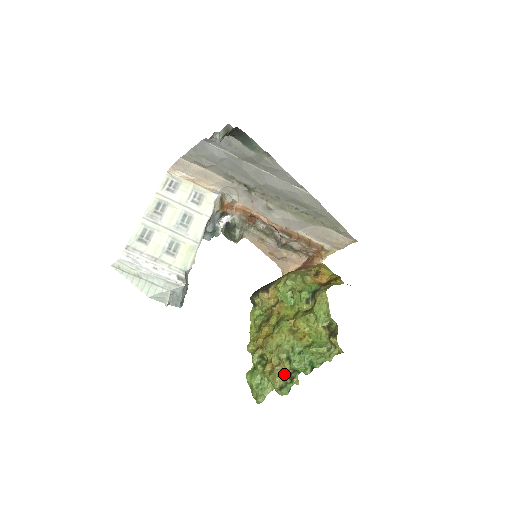
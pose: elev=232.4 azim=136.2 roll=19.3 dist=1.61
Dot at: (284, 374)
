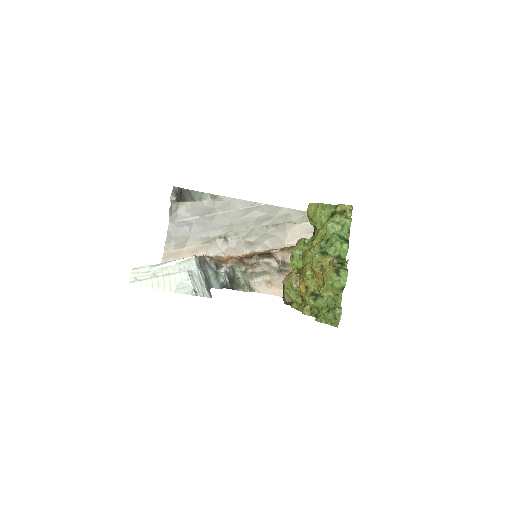
Dot at: (330, 263)
